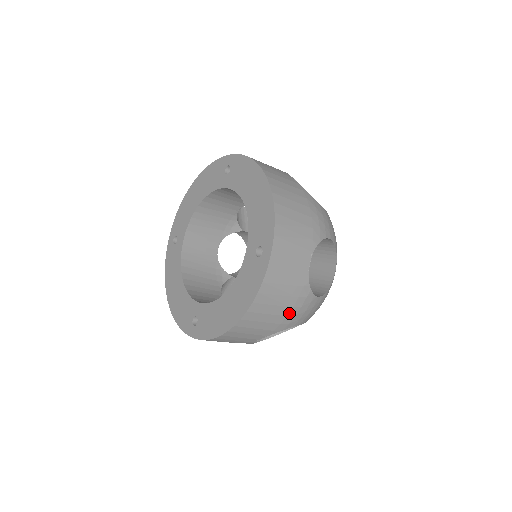
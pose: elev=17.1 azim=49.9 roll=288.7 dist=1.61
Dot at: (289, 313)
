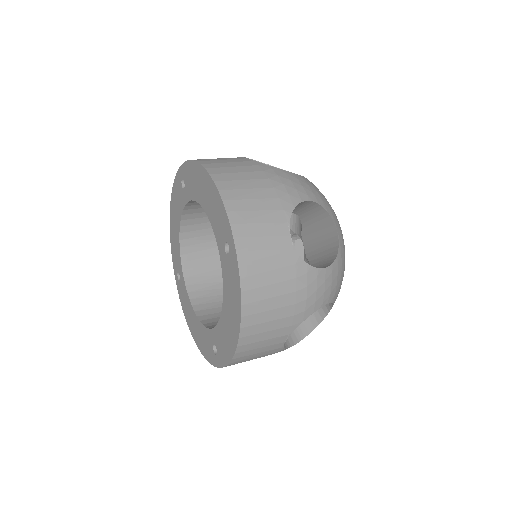
Dot at: (296, 299)
